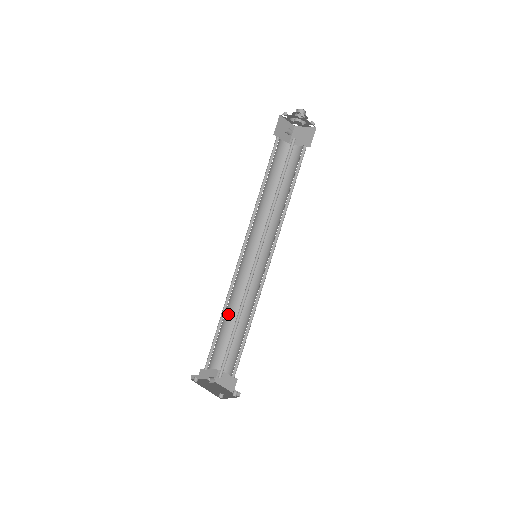
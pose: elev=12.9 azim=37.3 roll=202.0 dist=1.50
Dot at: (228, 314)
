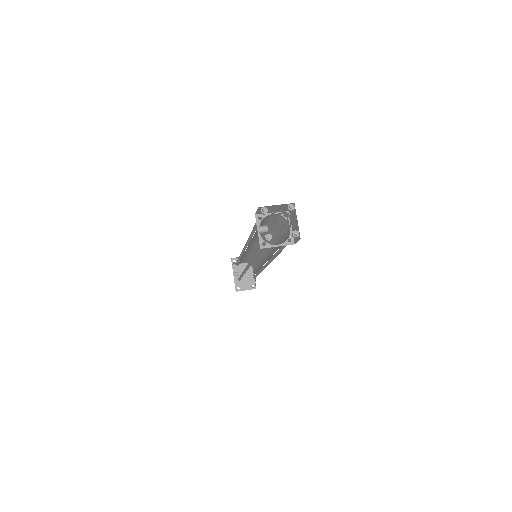
Dot at: (248, 255)
